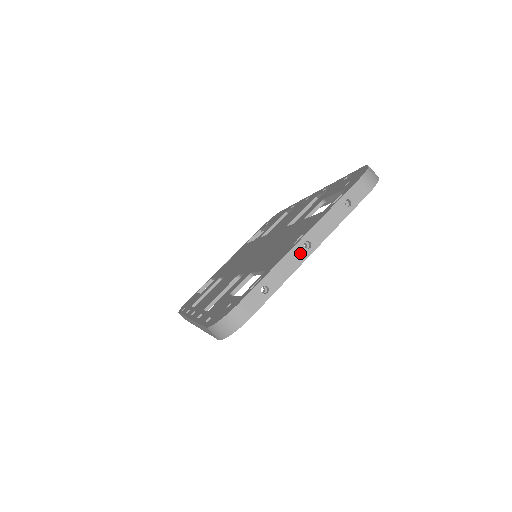
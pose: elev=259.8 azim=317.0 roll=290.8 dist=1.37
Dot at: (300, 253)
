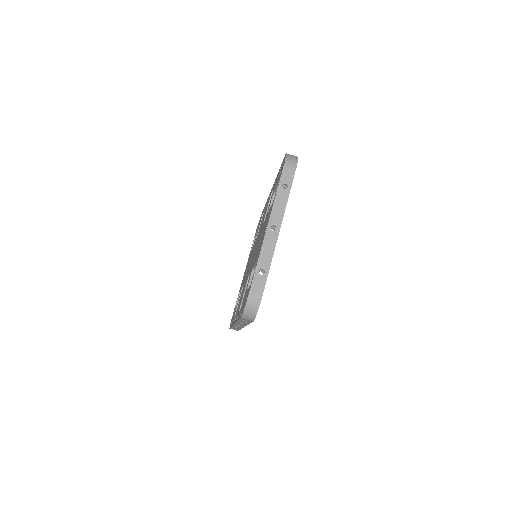
Dot at: (271, 236)
